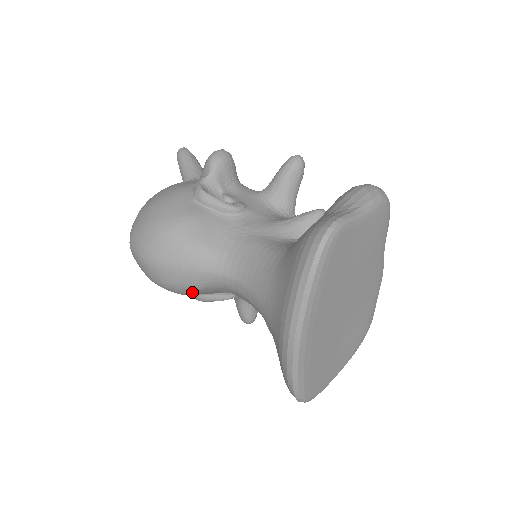
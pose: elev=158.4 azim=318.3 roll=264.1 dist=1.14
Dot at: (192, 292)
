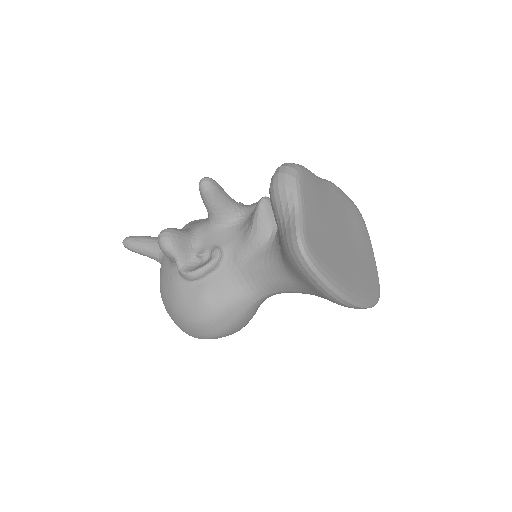
Dot at: occluded
